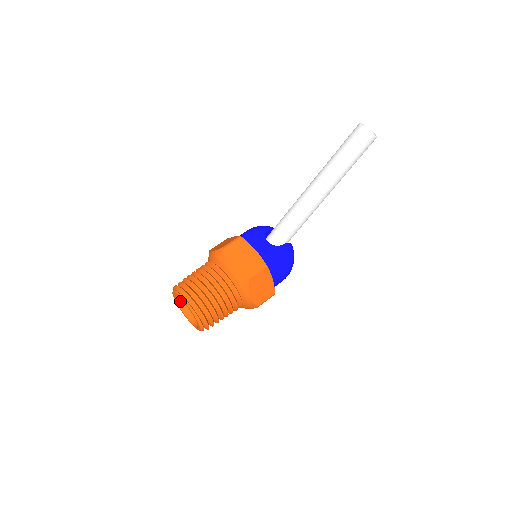
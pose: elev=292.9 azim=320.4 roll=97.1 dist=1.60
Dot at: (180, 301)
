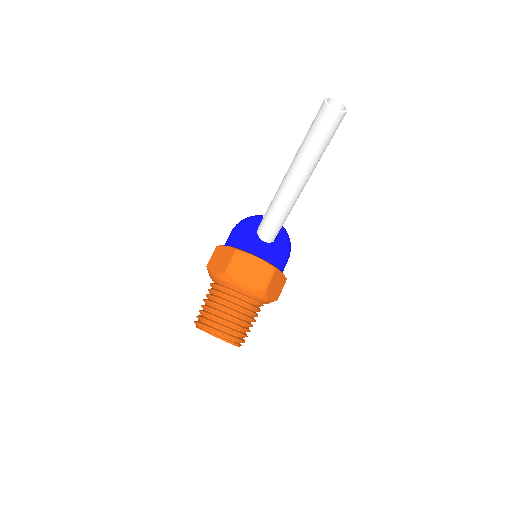
Dot at: occluded
